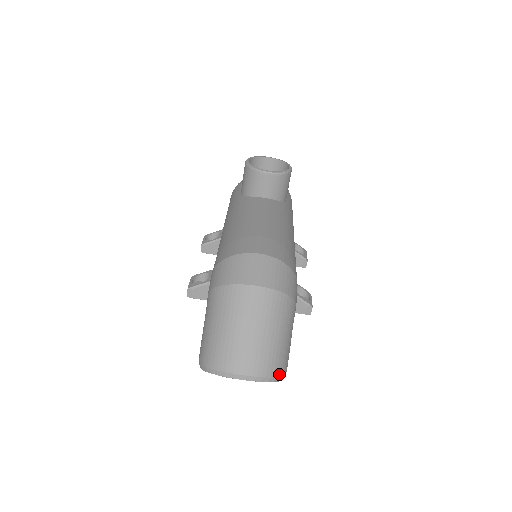
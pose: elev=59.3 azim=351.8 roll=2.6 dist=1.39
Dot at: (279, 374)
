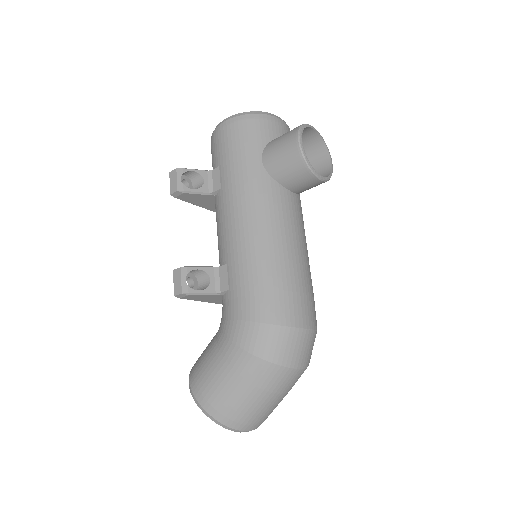
Dot at: occluded
